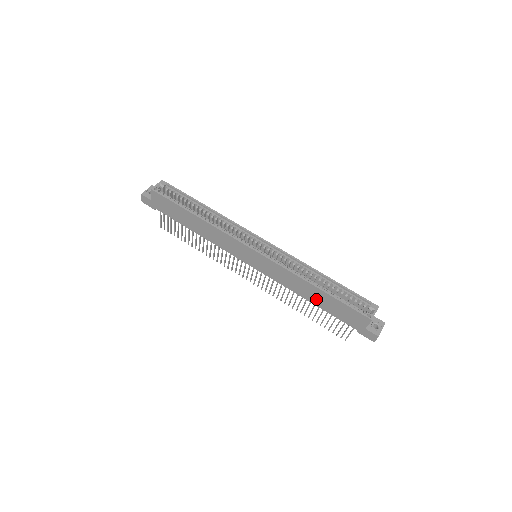
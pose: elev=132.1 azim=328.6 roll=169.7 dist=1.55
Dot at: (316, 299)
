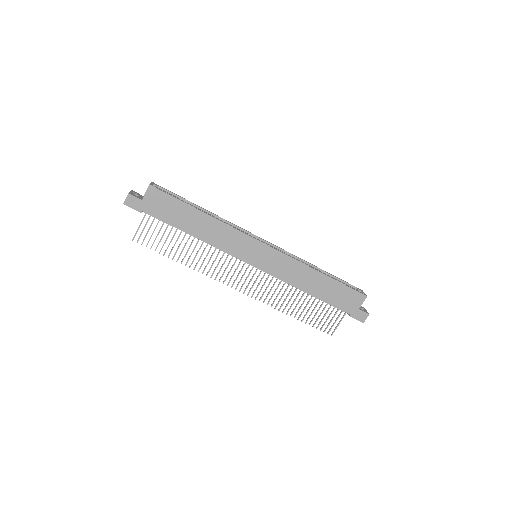
Dot at: (317, 288)
